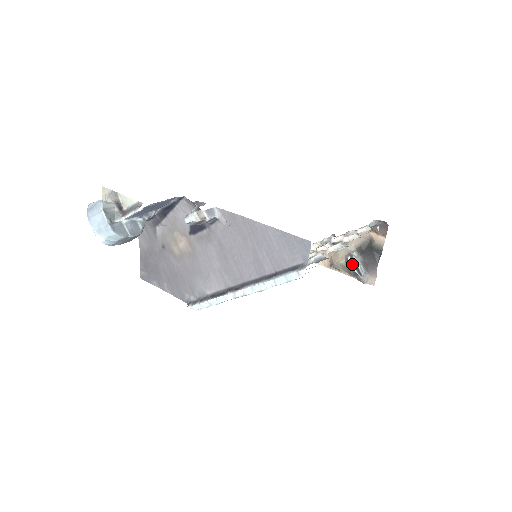
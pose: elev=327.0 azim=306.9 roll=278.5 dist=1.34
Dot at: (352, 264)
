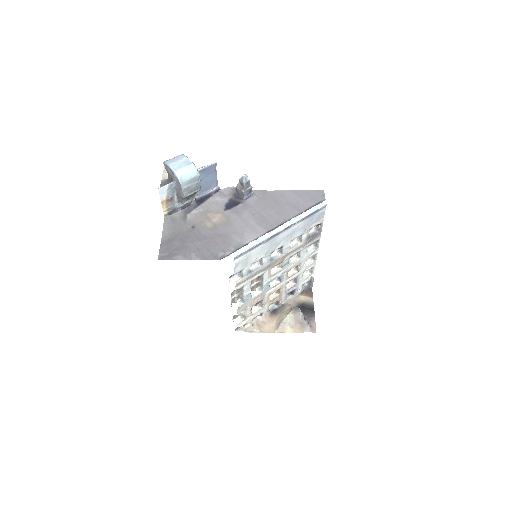
Dot at: (300, 310)
